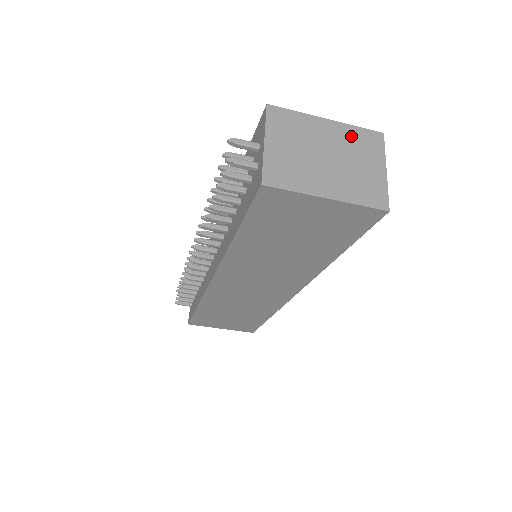
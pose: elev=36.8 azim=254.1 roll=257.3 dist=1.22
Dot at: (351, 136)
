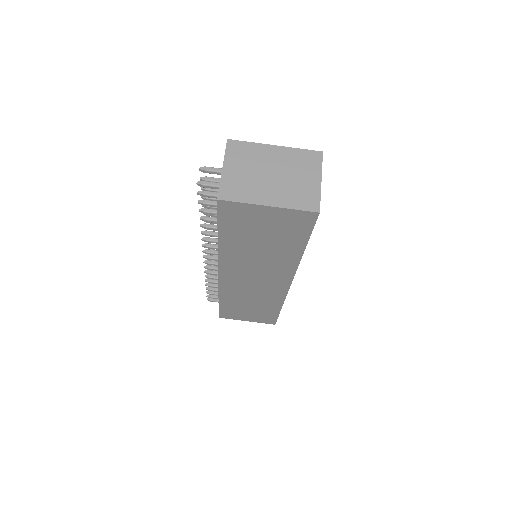
Dot at: (294, 157)
